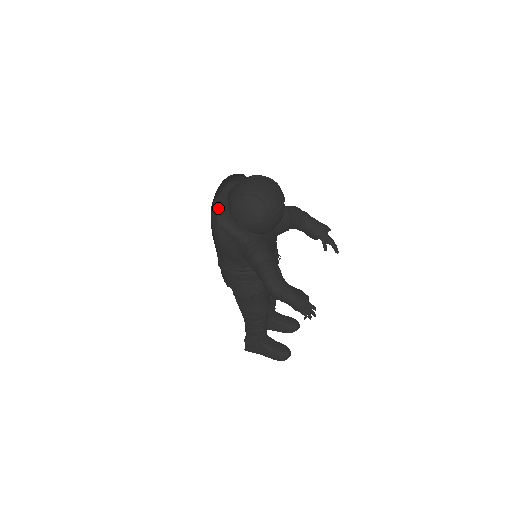
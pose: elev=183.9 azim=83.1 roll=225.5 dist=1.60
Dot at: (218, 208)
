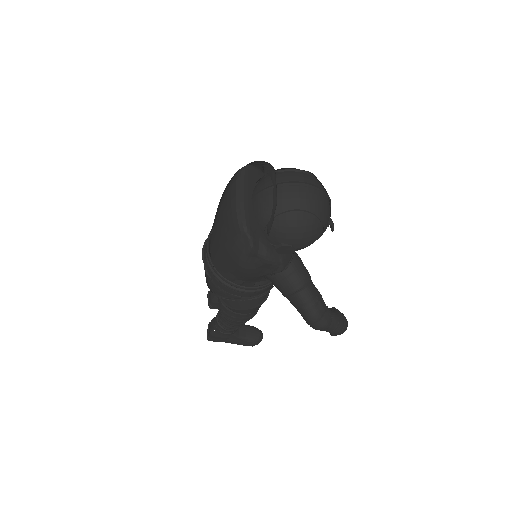
Dot at: (249, 227)
